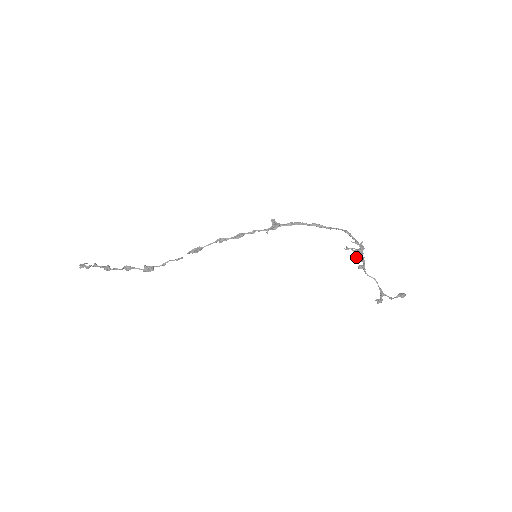
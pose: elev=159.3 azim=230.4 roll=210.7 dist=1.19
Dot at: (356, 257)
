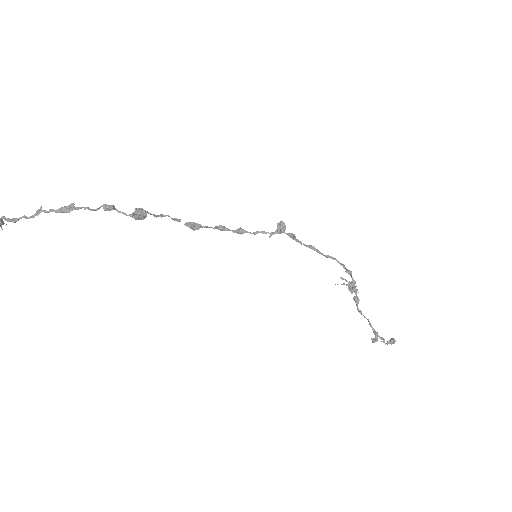
Dot at: (349, 289)
